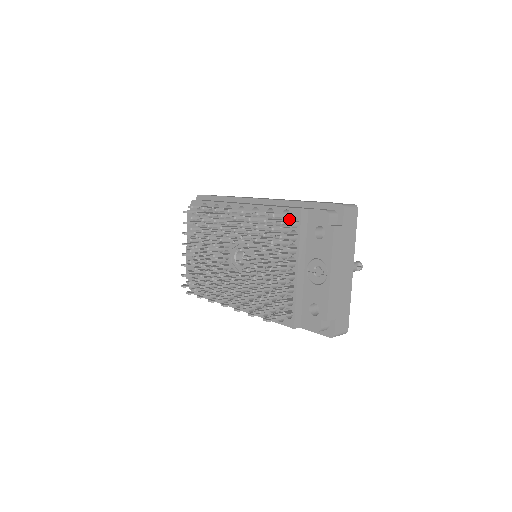
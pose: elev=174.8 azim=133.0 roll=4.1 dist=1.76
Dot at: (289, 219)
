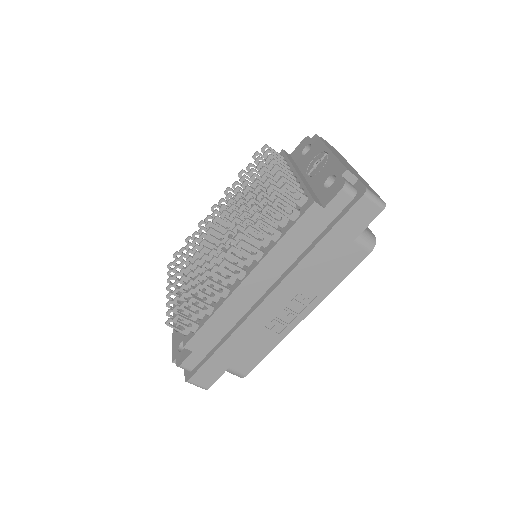
Dot at: occluded
